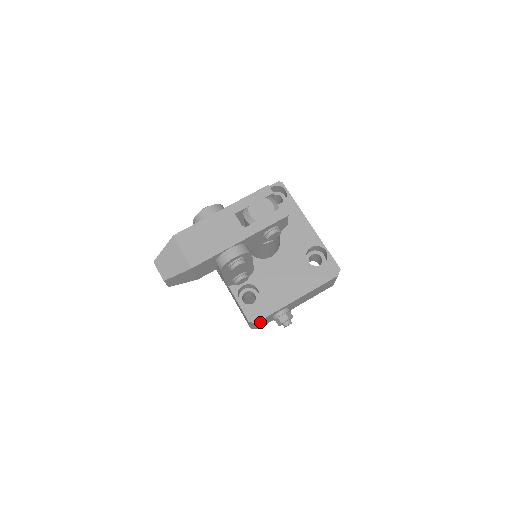
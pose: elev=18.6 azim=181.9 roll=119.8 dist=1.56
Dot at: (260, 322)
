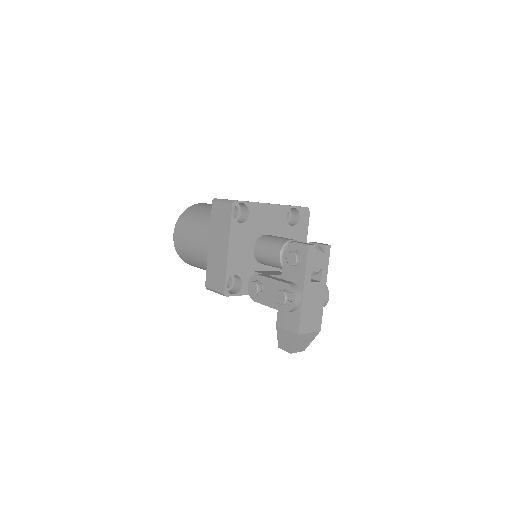
Dot at: occluded
